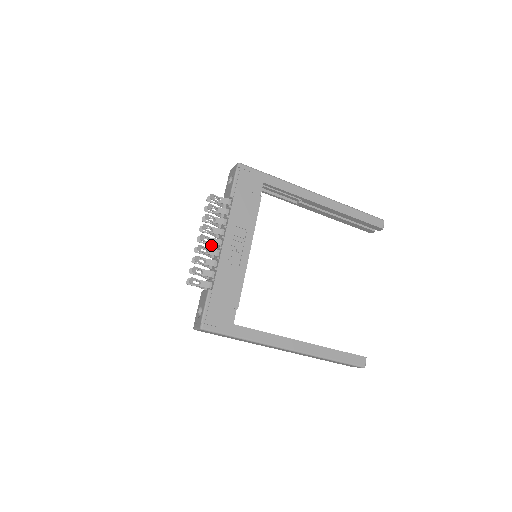
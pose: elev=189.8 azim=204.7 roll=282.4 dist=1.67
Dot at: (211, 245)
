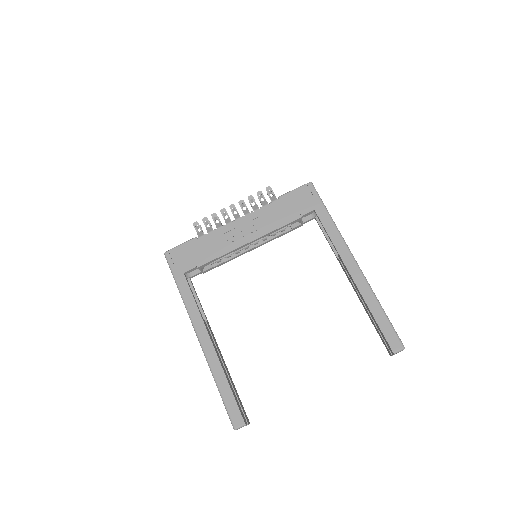
Dot at: occluded
